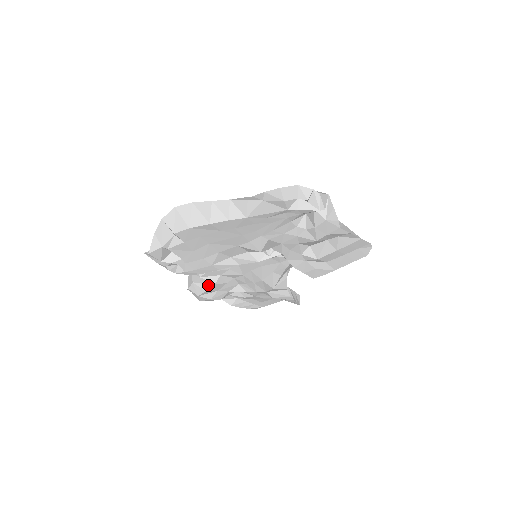
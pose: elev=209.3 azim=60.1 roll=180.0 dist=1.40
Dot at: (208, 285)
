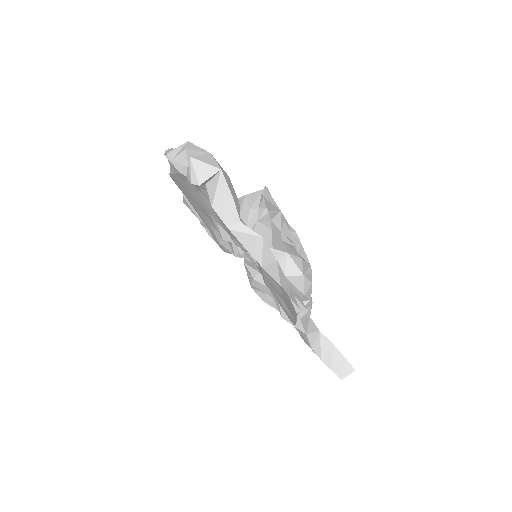
Dot at: (251, 277)
